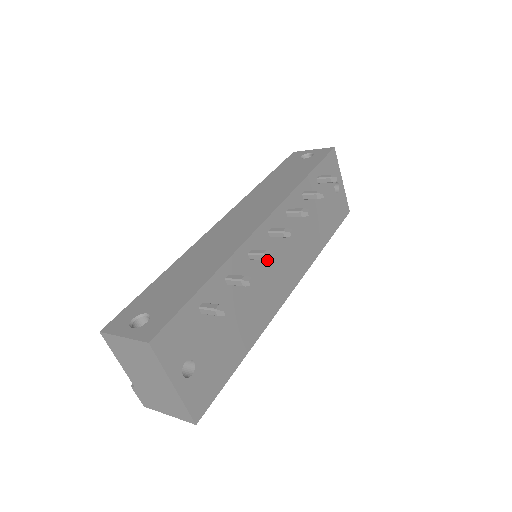
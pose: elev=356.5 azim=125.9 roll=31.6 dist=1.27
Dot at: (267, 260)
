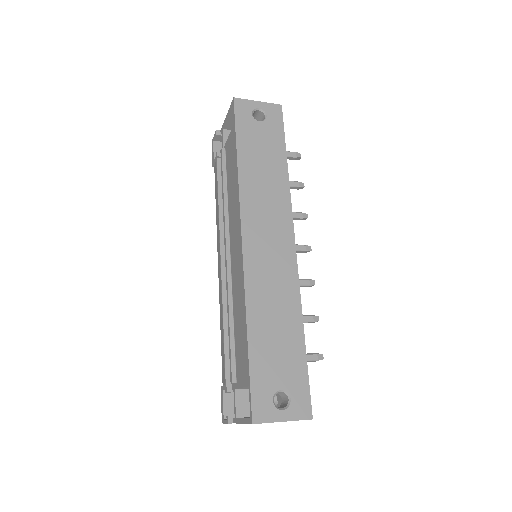
Dot at: occluded
